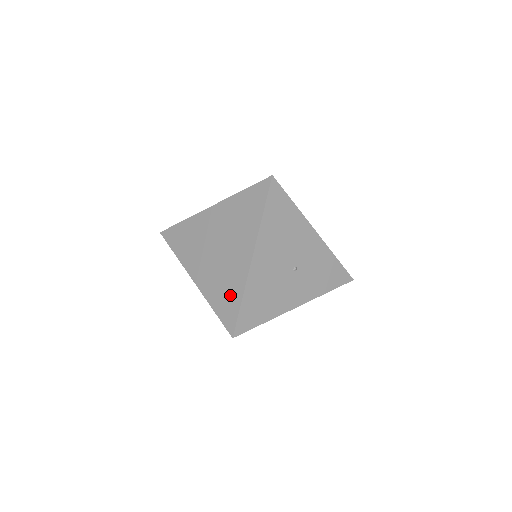
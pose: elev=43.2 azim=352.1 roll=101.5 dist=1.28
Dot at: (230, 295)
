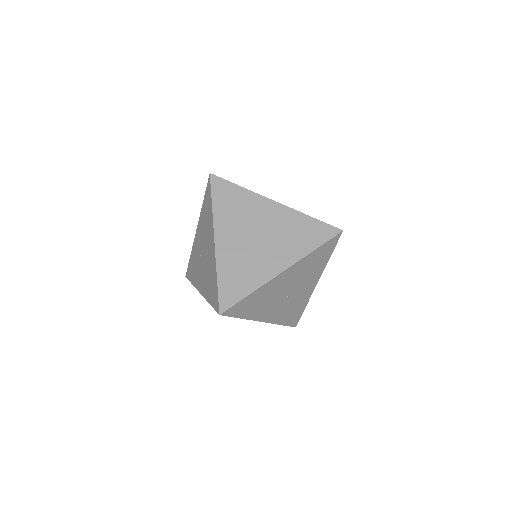
Dot at: (242, 281)
